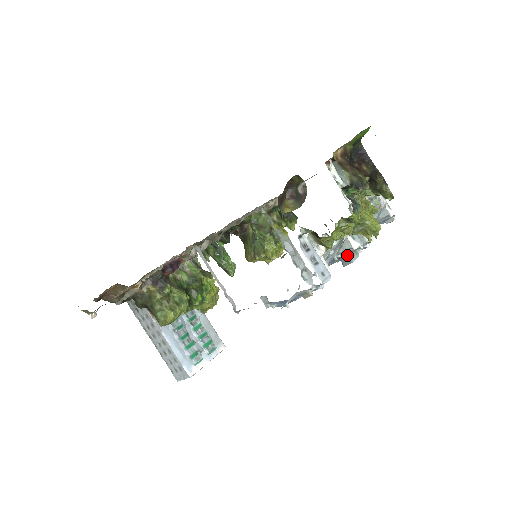
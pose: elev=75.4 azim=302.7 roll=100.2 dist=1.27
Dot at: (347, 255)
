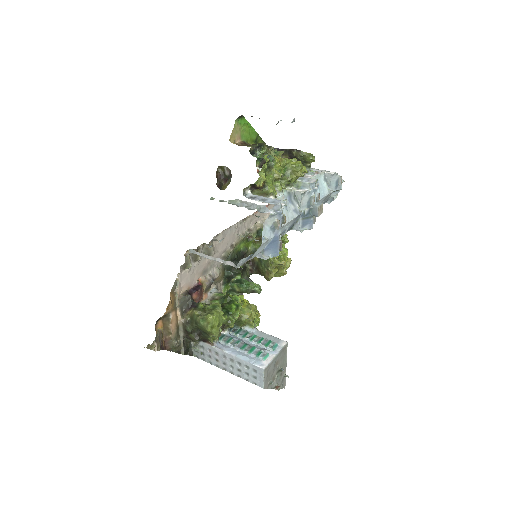
Dot at: (311, 206)
